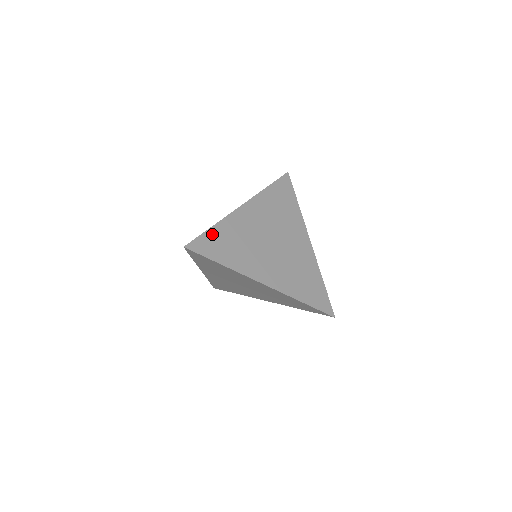
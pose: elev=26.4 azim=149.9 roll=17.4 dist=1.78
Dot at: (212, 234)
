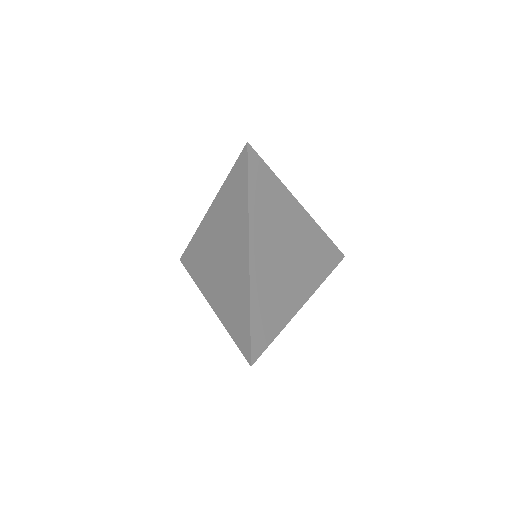
Dot at: (255, 322)
